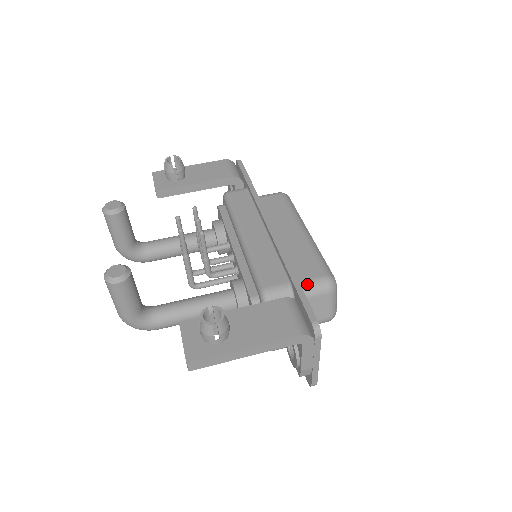
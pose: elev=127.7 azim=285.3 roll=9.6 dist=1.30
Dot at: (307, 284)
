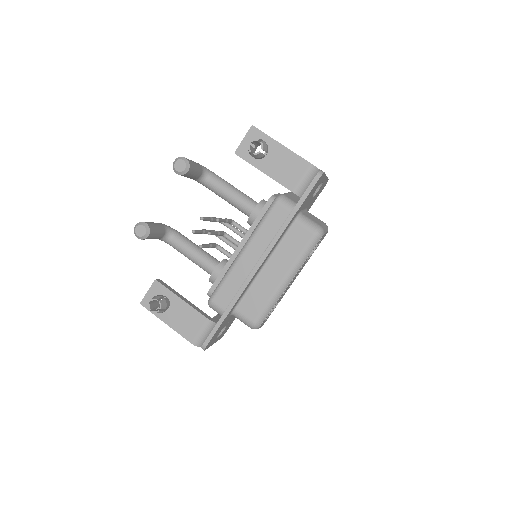
Dot at: (240, 316)
